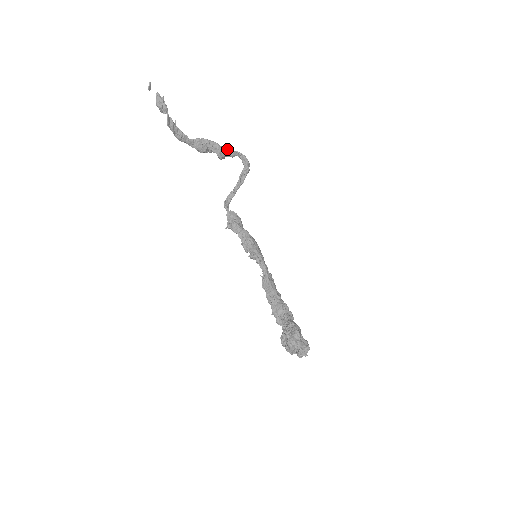
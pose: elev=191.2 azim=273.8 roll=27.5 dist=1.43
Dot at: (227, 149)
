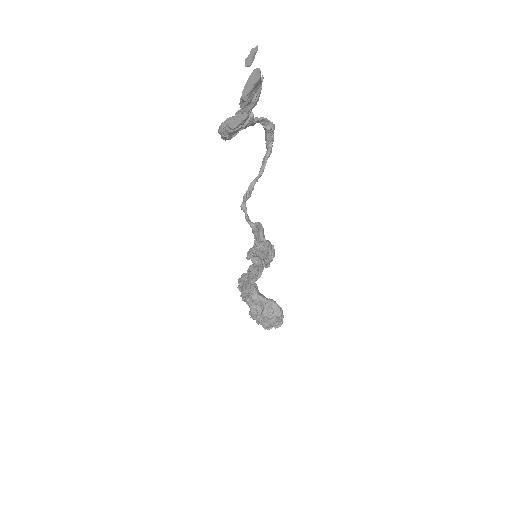
Dot at: (251, 115)
